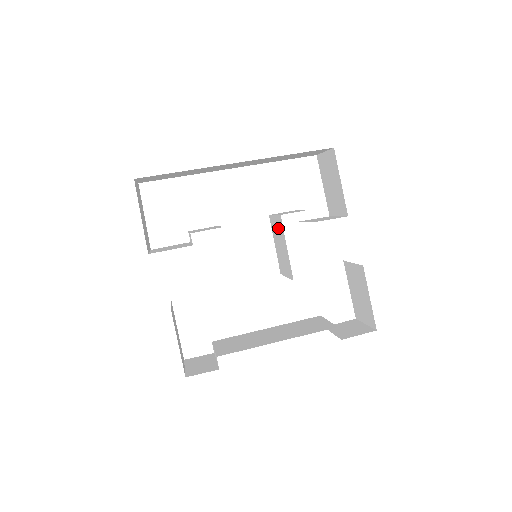
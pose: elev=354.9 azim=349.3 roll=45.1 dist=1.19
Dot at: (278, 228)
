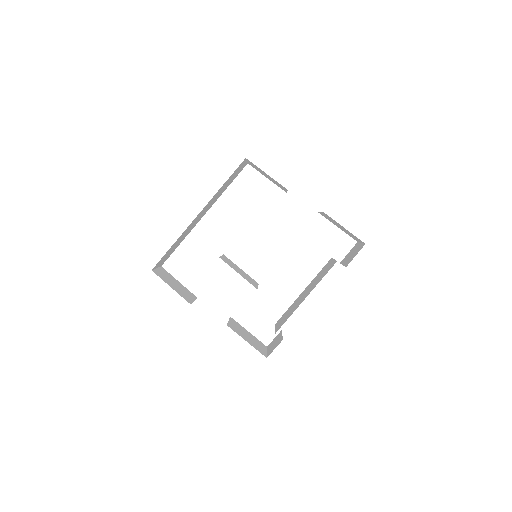
Dot at: occluded
